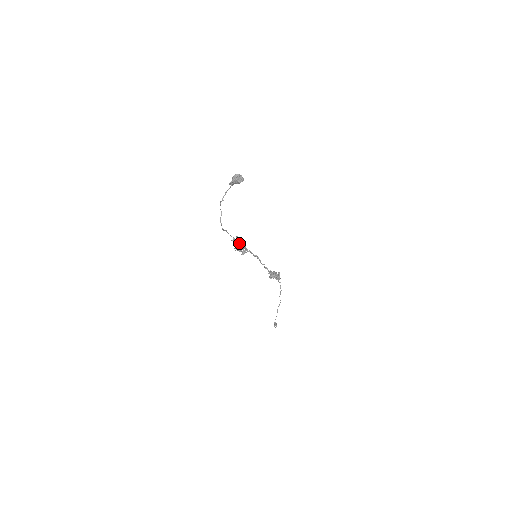
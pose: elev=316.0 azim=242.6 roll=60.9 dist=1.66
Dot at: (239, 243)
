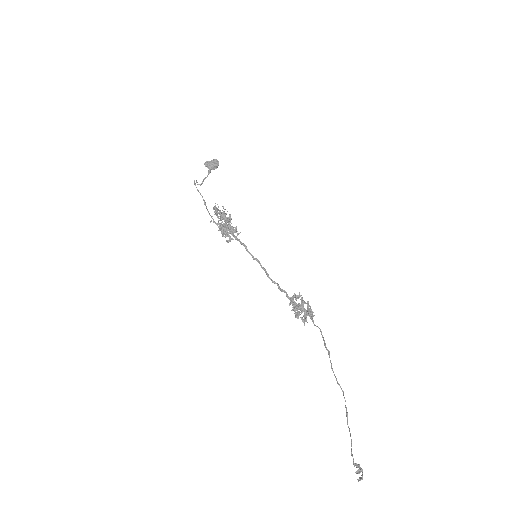
Dot at: (222, 214)
